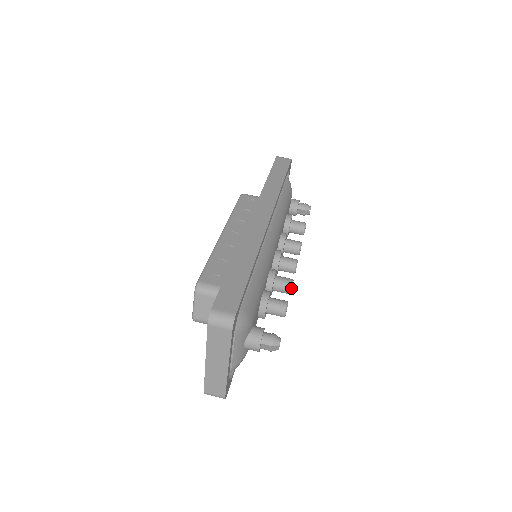
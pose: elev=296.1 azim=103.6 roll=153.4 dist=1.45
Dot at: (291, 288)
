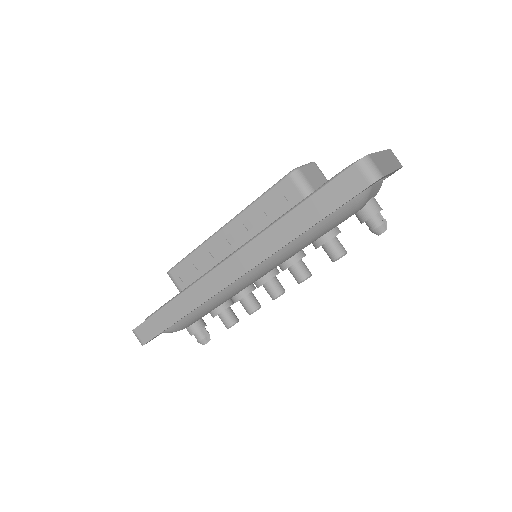
Dot at: (250, 314)
